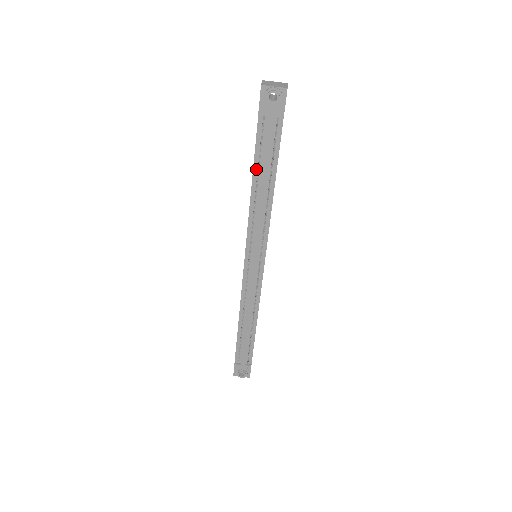
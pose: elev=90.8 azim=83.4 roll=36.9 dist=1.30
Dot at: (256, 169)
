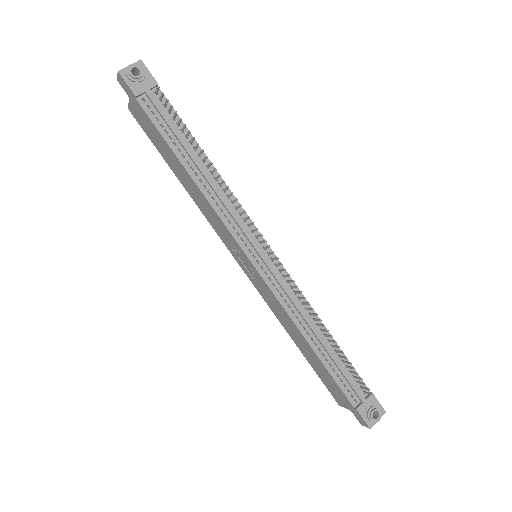
Dot at: (177, 153)
